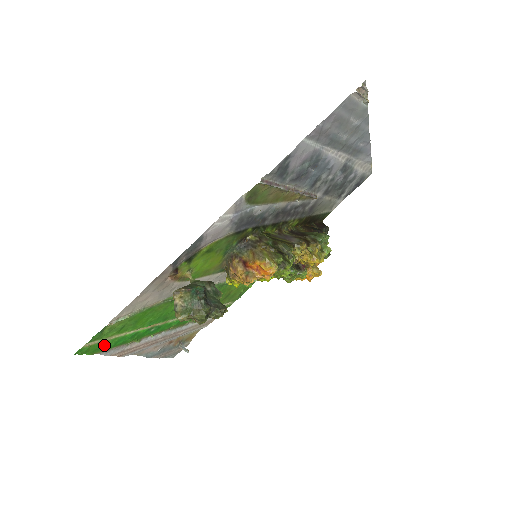
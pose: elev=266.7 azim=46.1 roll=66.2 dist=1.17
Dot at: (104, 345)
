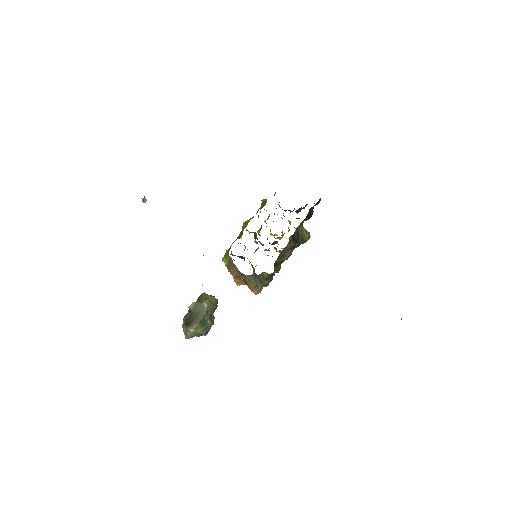
Dot at: occluded
